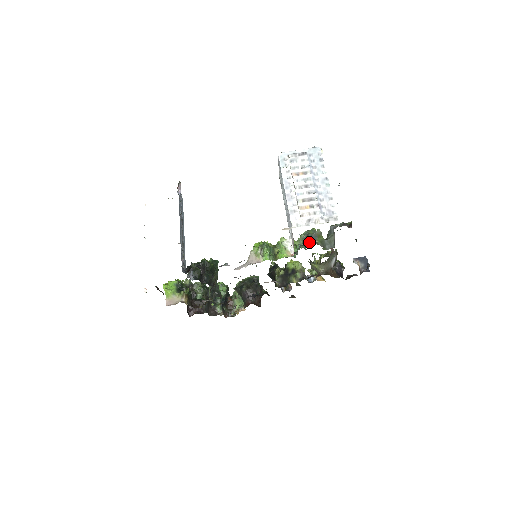
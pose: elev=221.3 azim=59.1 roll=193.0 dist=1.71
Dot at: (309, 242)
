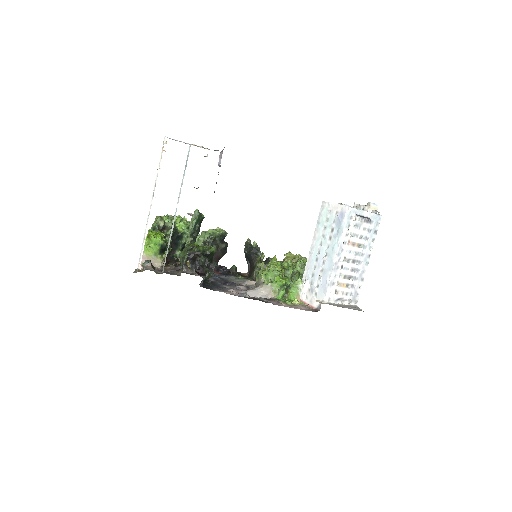
Dot at: occluded
